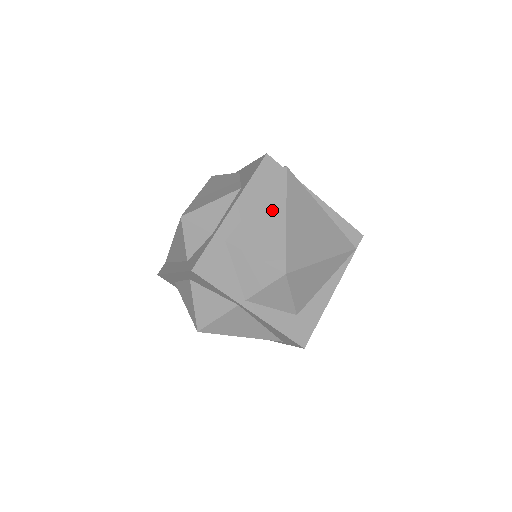
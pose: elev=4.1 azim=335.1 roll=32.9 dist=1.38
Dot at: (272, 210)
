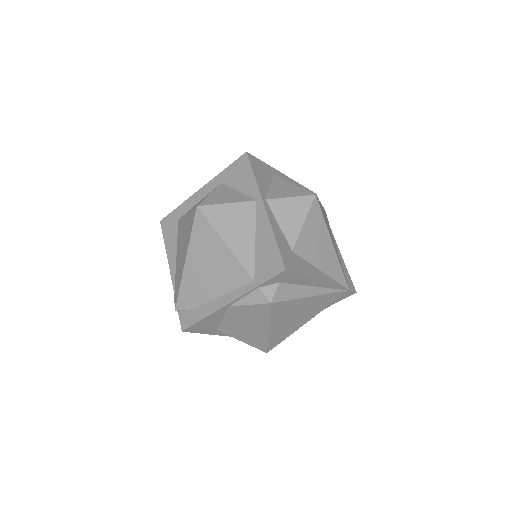
Dot at: occluded
